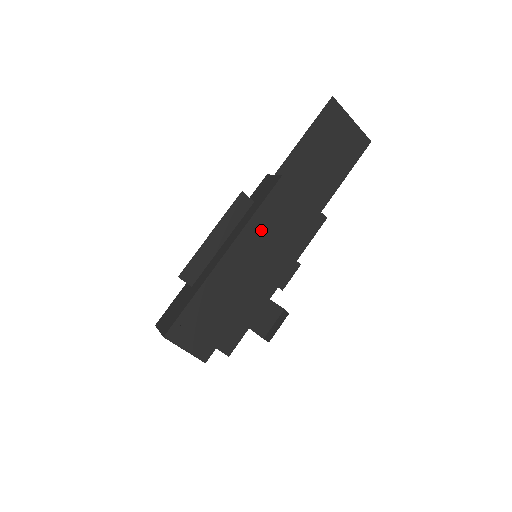
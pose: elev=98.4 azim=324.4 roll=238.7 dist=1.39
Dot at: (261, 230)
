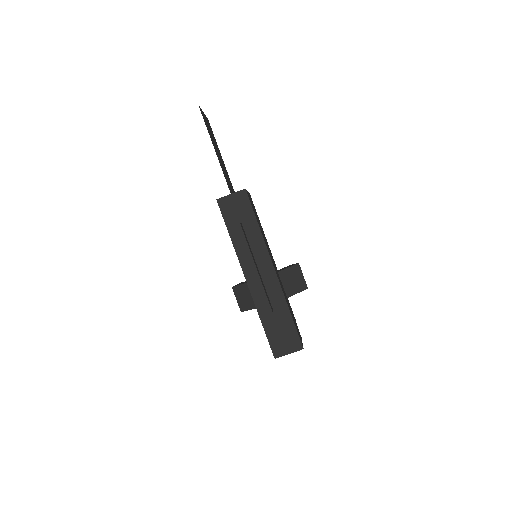
Dot at: occluded
